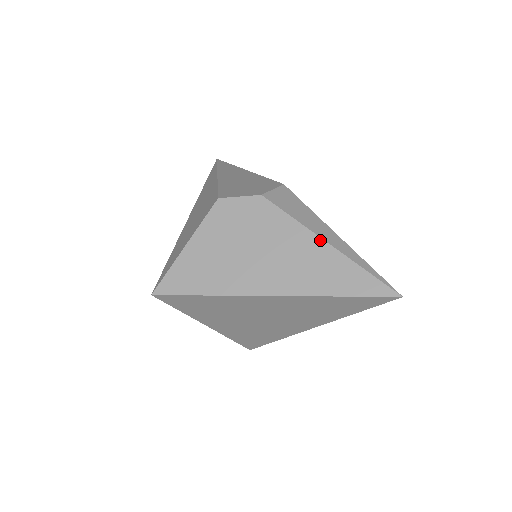
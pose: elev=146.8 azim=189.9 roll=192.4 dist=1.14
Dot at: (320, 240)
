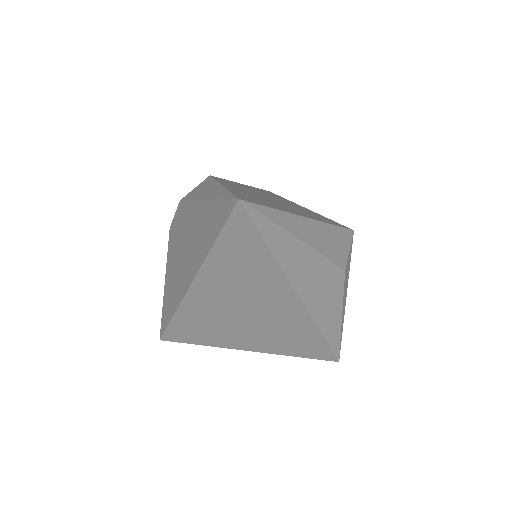
Dot at: (200, 203)
